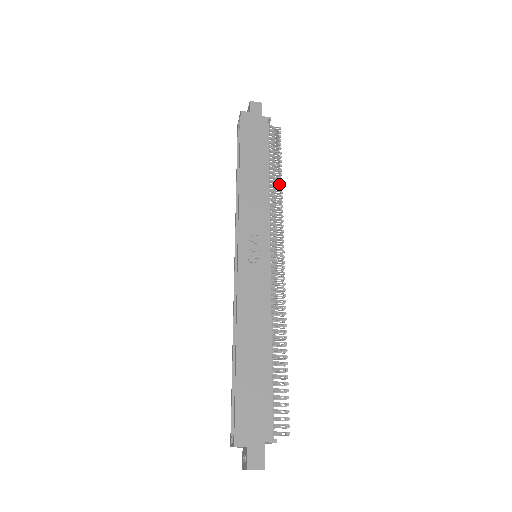
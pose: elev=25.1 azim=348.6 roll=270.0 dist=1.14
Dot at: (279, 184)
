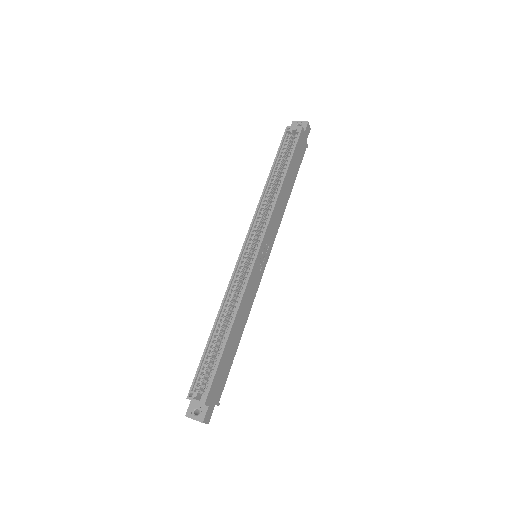
Dot at: occluded
